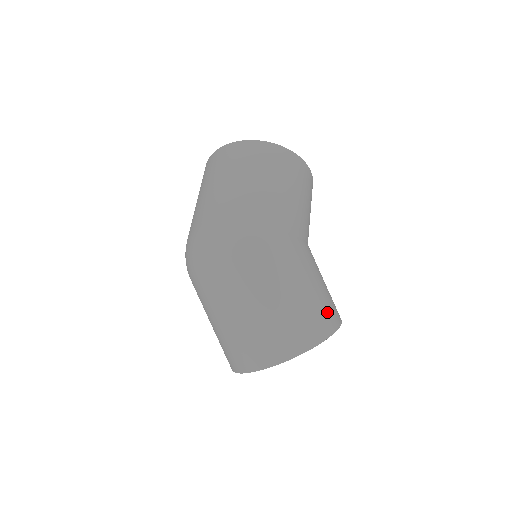
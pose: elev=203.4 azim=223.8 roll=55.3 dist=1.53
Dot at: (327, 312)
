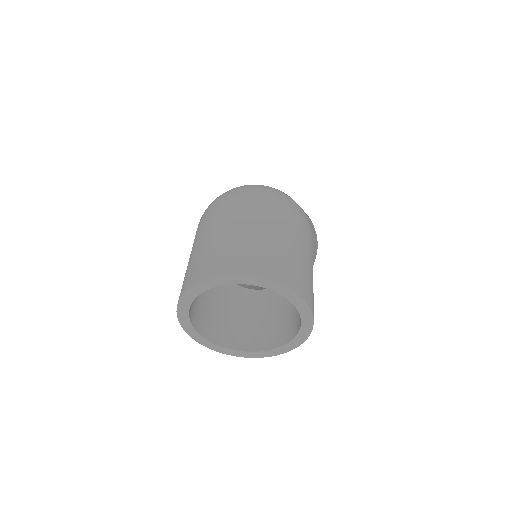
Dot at: (313, 302)
